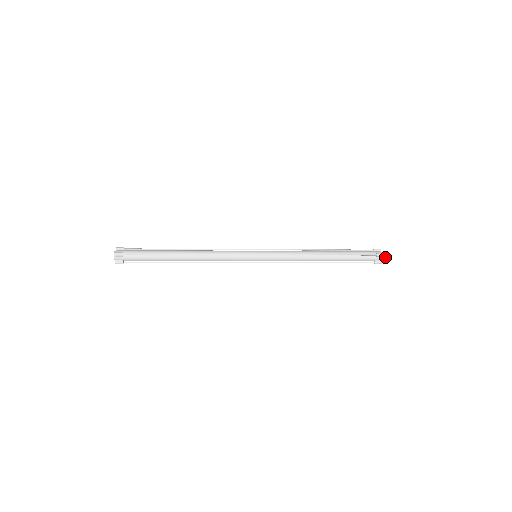
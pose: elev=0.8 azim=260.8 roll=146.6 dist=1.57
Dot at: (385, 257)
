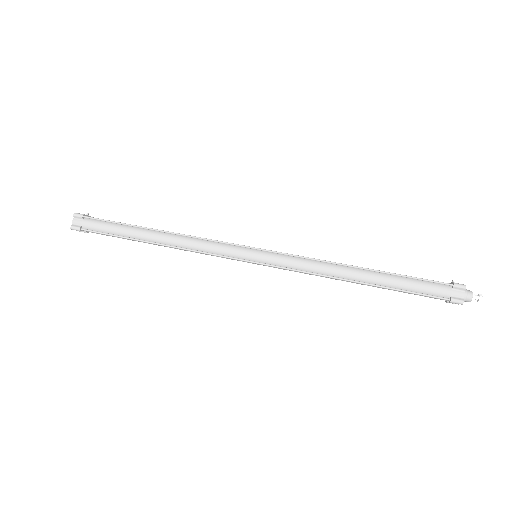
Dot at: (467, 301)
